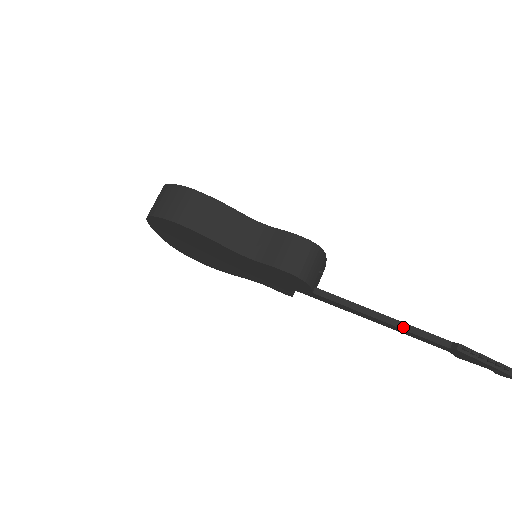
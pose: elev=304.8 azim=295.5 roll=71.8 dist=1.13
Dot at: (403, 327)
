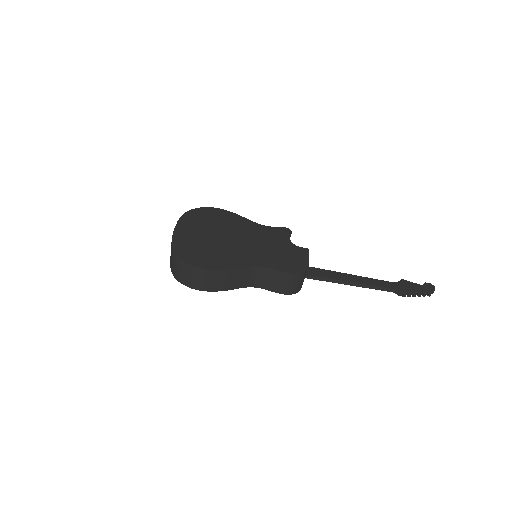
Dot at: (365, 287)
